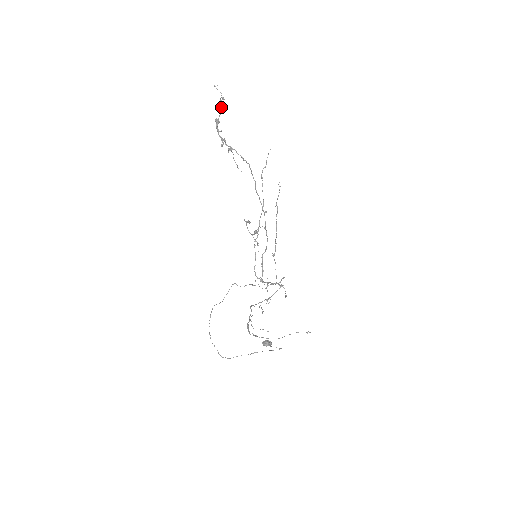
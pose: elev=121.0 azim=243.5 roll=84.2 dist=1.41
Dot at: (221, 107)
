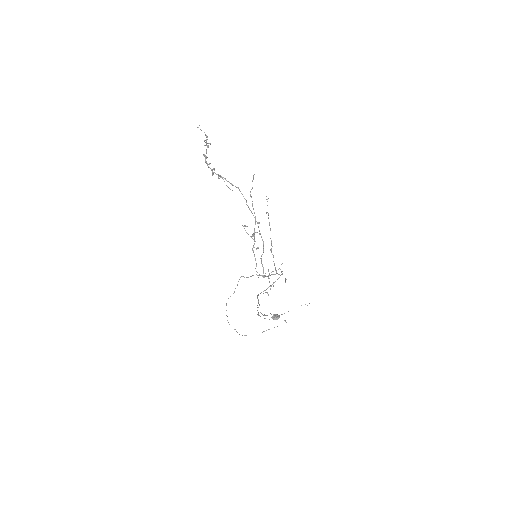
Dot at: (206, 145)
